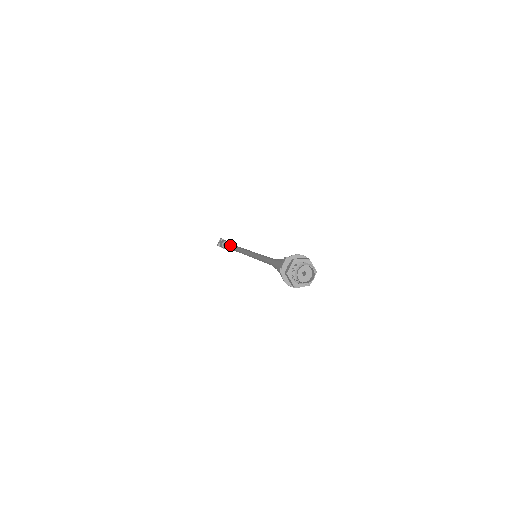
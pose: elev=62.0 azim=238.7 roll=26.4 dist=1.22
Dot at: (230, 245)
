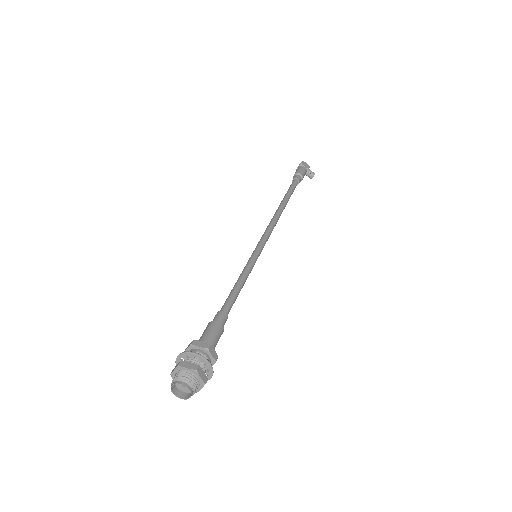
Dot at: (287, 191)
